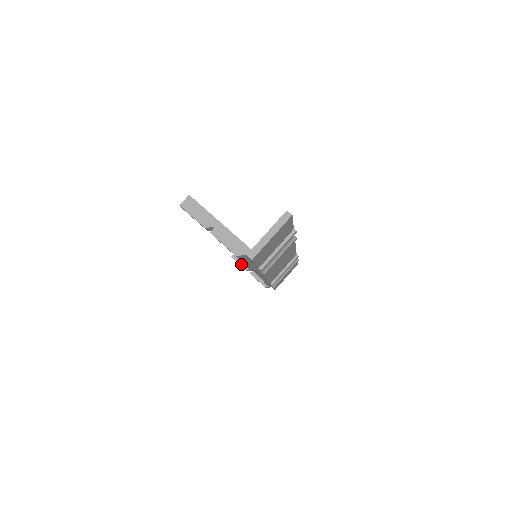
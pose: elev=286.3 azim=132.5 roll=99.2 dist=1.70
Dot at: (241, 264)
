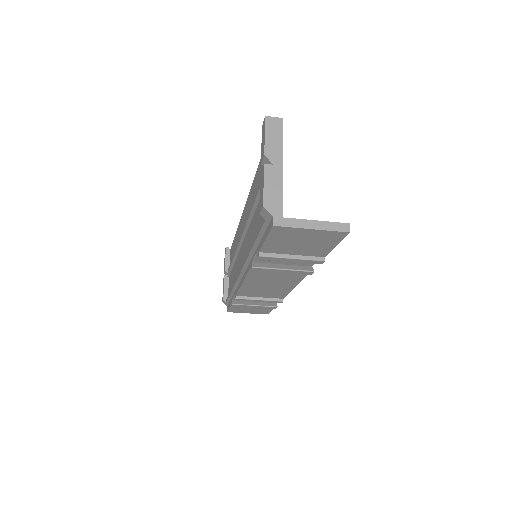
Dot at: (227, 261)
